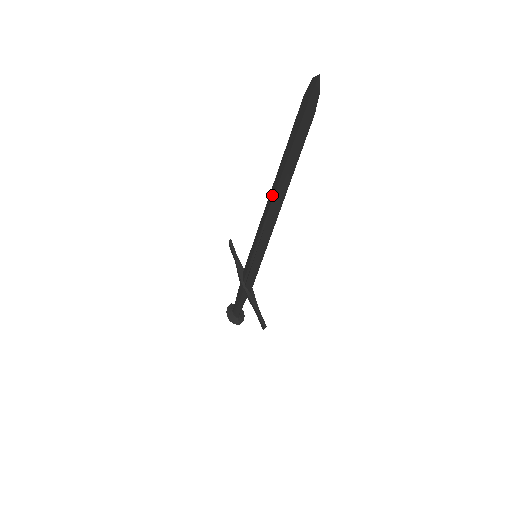
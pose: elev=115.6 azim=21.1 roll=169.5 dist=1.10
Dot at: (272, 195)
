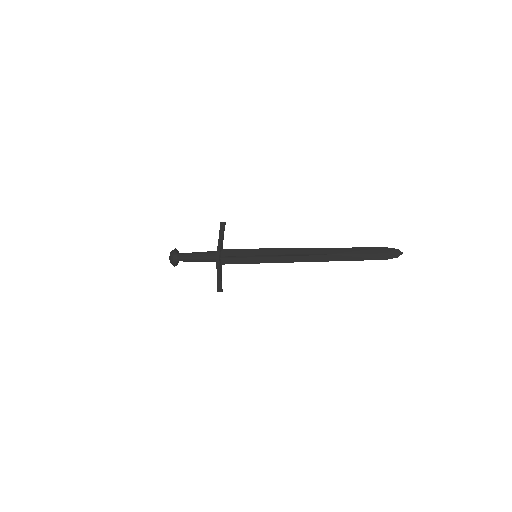
Dot at: (315, 252)
